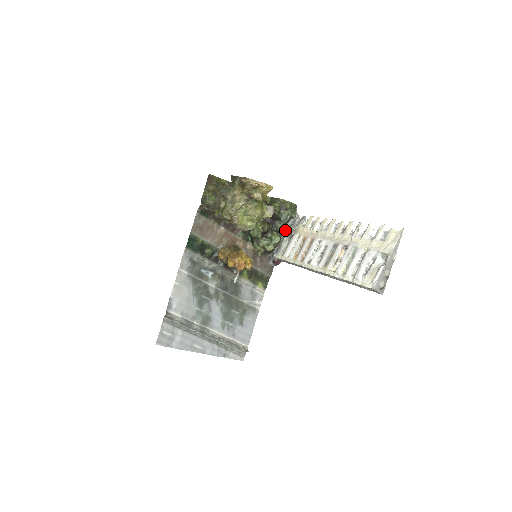
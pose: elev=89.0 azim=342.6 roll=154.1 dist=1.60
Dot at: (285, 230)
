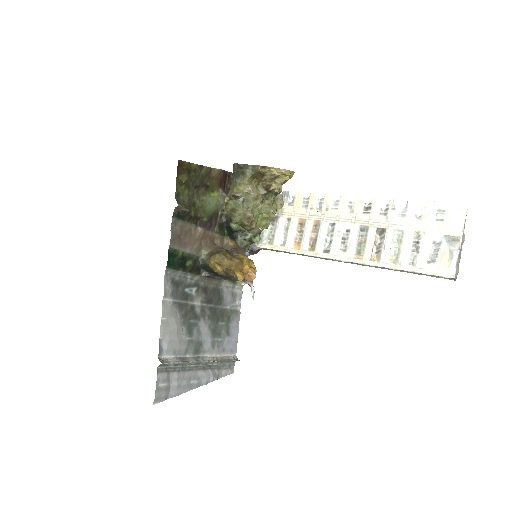
Dot at: occluded
